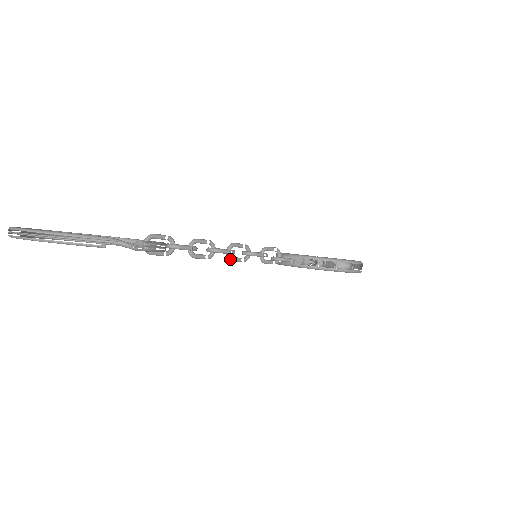
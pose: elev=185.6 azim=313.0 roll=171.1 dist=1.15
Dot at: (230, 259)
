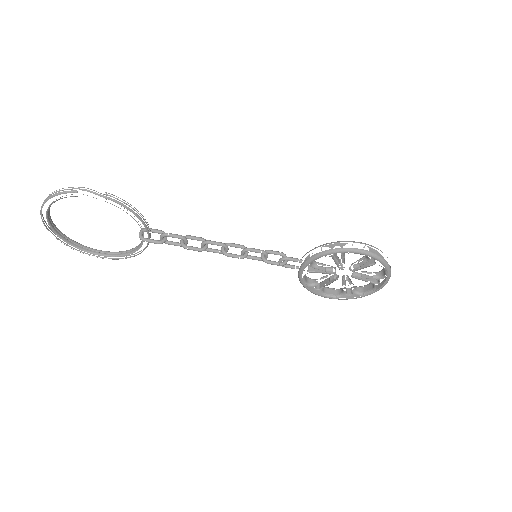
Dot at: (224, 254)
